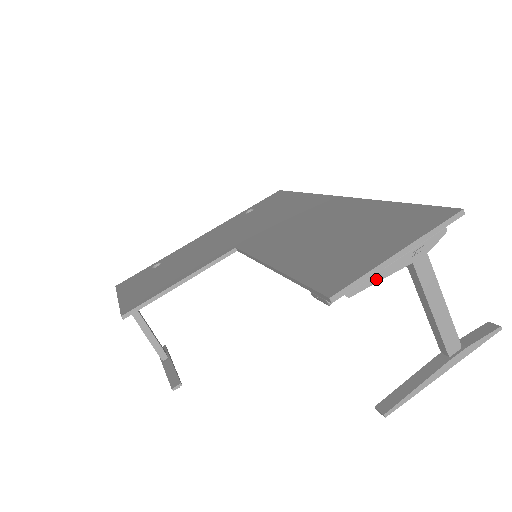
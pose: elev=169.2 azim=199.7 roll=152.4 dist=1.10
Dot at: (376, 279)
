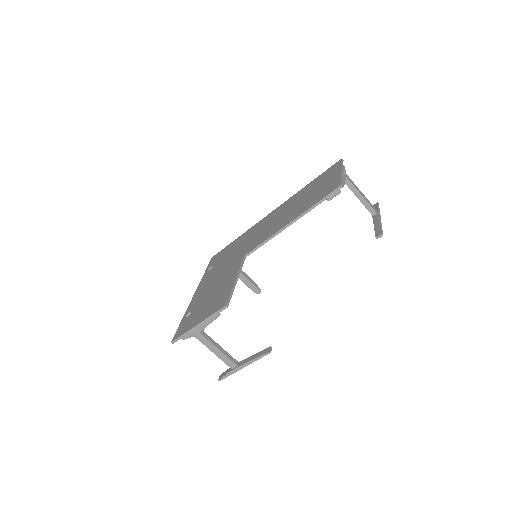
Dot at: (344, 181)
